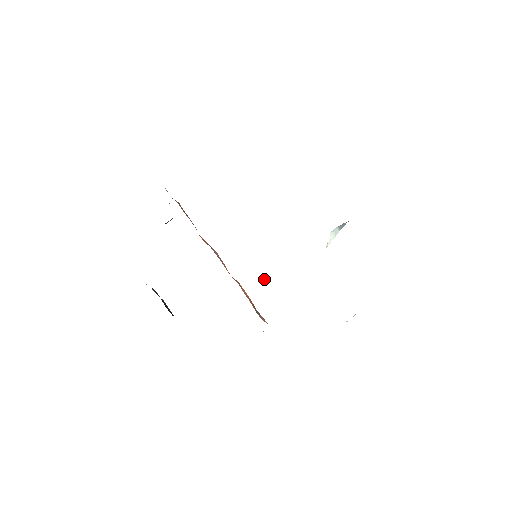
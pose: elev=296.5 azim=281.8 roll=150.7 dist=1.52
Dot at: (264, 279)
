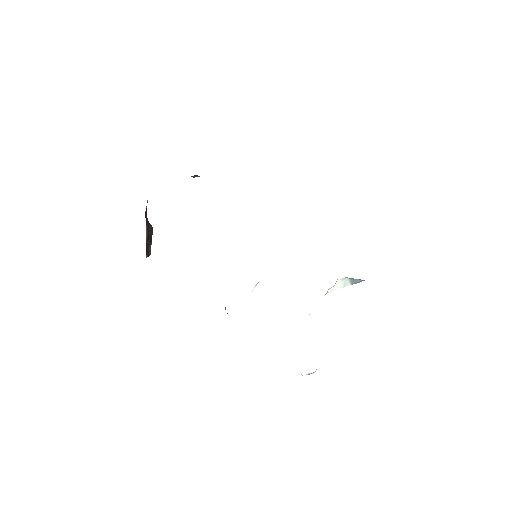
Dot at: (256, 284)
